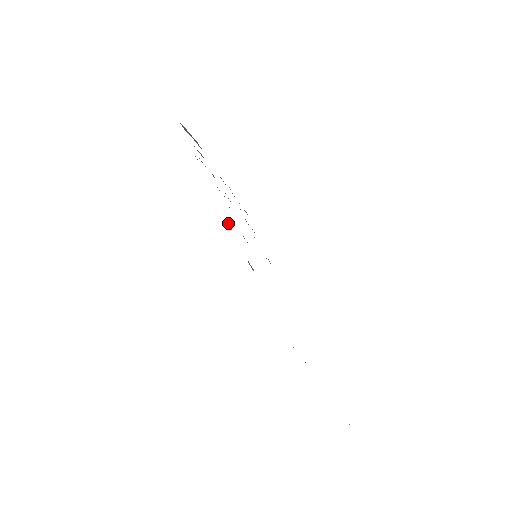
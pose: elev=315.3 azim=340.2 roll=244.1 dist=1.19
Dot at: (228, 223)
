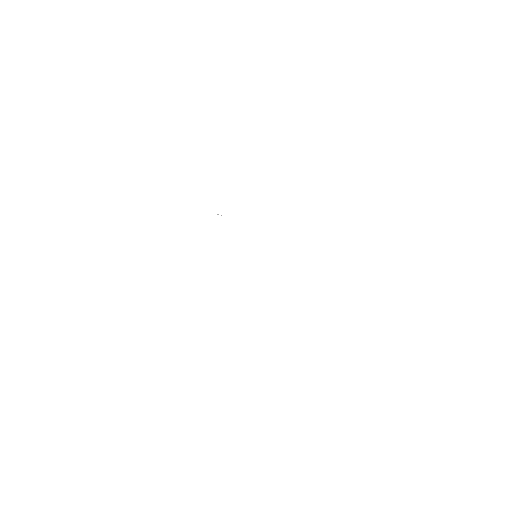
Dot at: occluded
